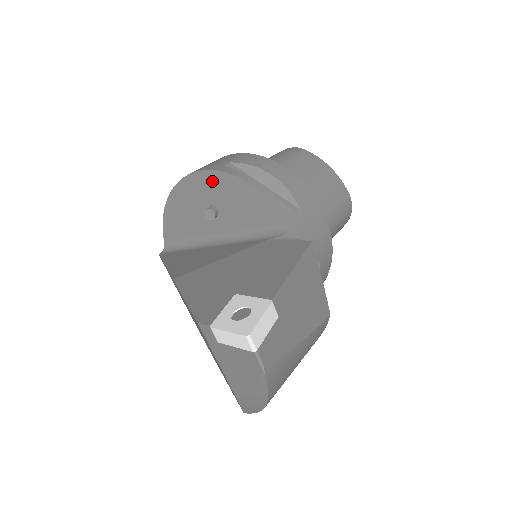
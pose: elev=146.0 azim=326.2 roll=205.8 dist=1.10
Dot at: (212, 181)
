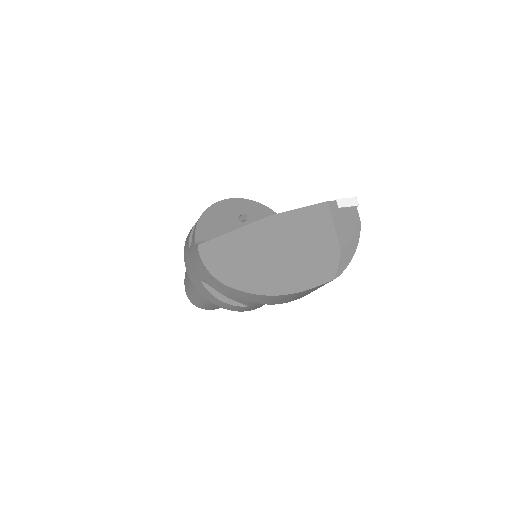
Dot at: (241, 203)
